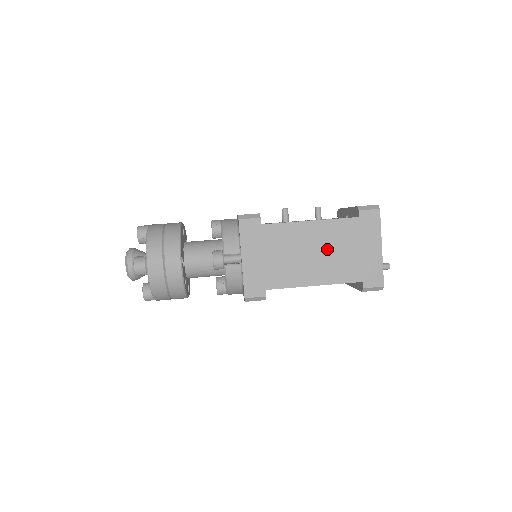
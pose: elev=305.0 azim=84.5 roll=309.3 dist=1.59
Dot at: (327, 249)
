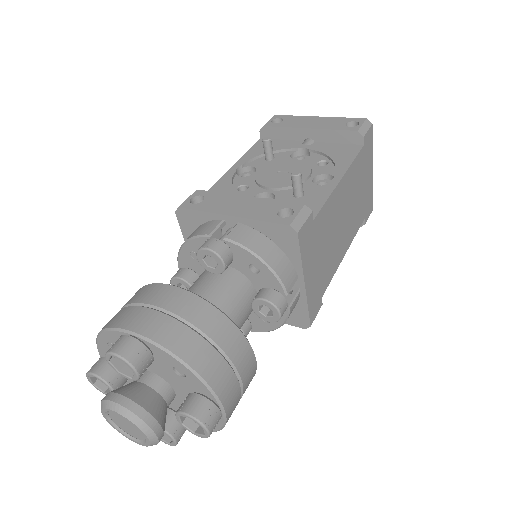
Dot at: (350, 203)
